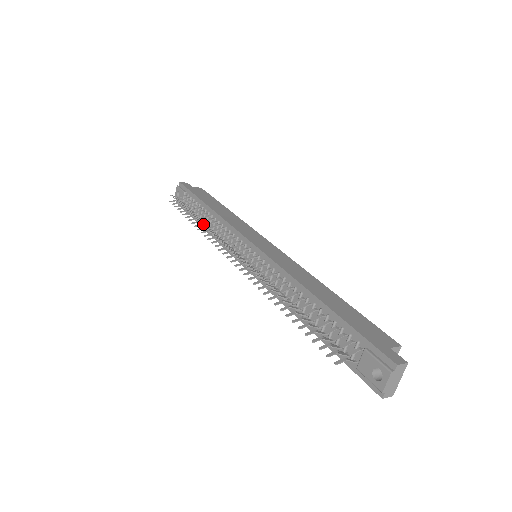
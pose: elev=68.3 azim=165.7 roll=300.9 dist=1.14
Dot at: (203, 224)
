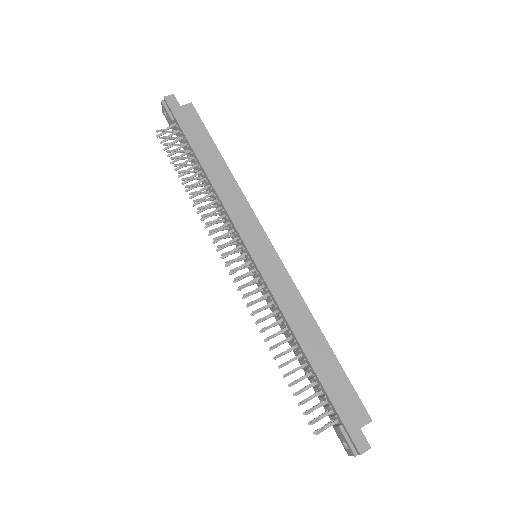
Dot at: (198, 193)
